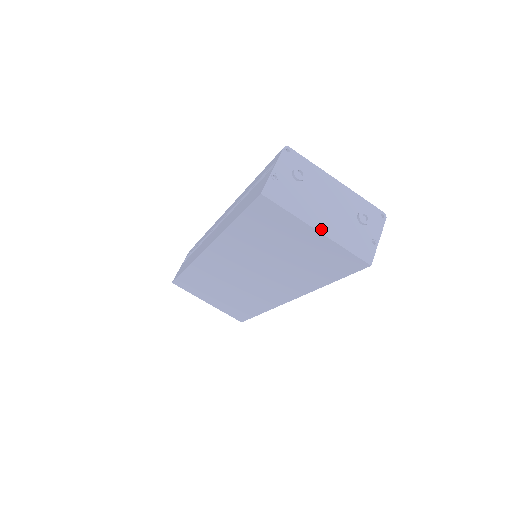
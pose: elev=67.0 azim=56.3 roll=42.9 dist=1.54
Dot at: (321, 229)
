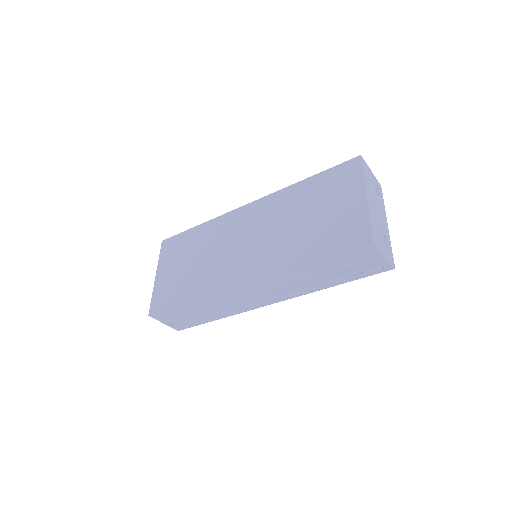
Dot at: (368, 199)
